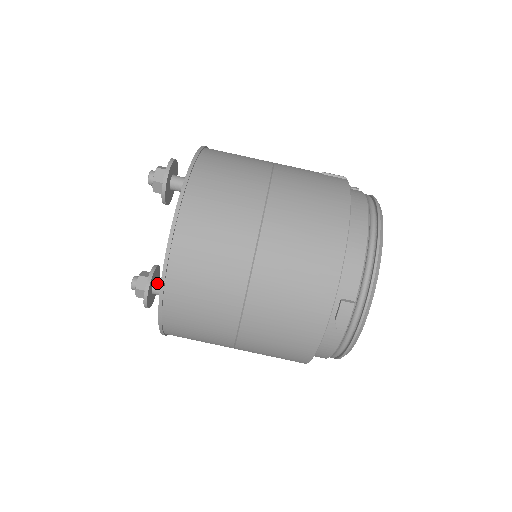
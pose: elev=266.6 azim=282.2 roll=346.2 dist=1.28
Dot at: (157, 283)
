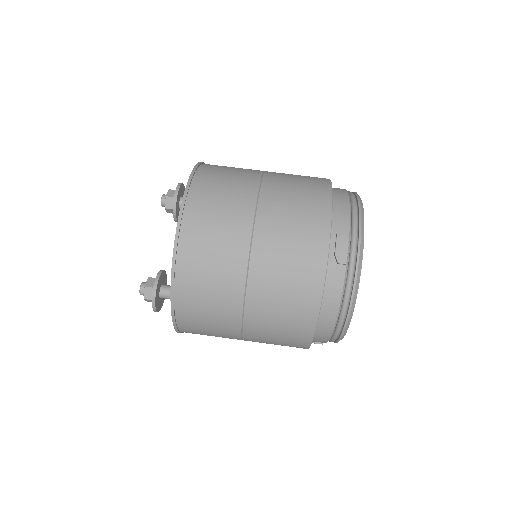
Dot at: (165, 285)
